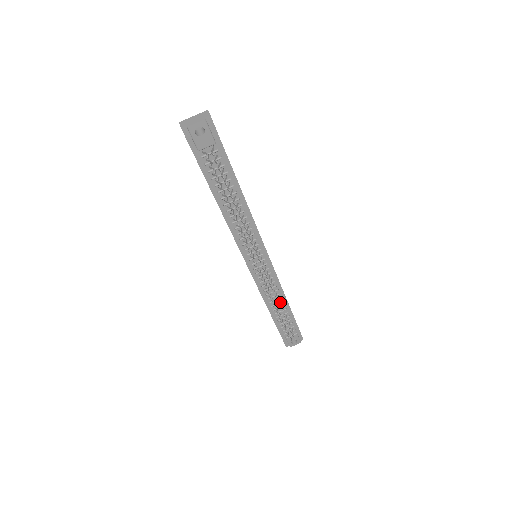
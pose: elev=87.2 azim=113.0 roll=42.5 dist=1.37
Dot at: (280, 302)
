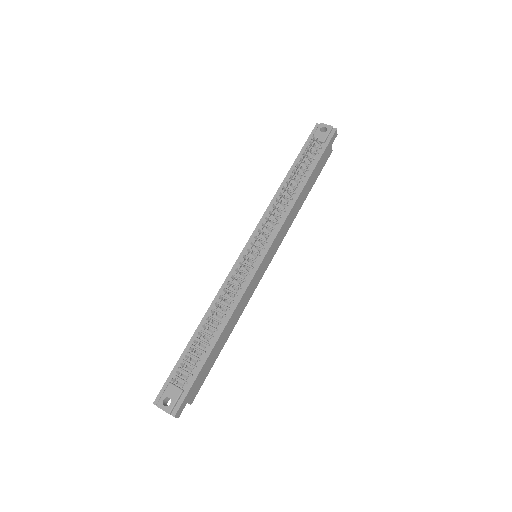
Dot at: (219, 320)
